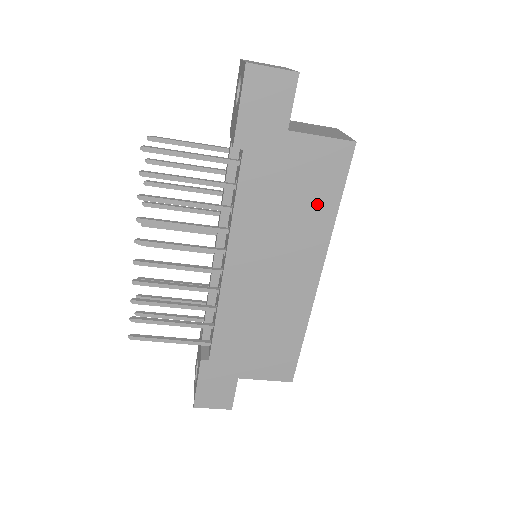
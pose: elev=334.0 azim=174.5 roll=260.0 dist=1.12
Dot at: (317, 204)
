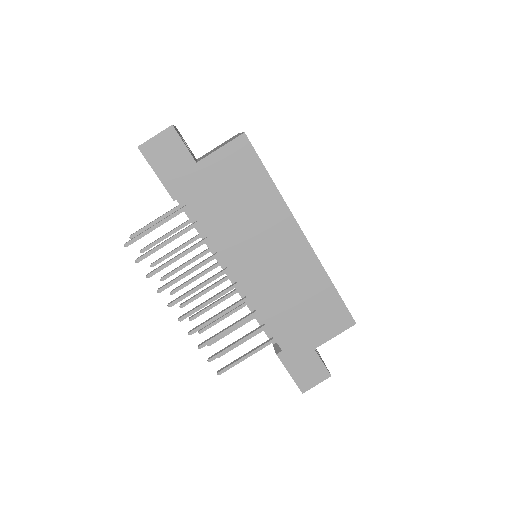
Dot at: (256, 190)
